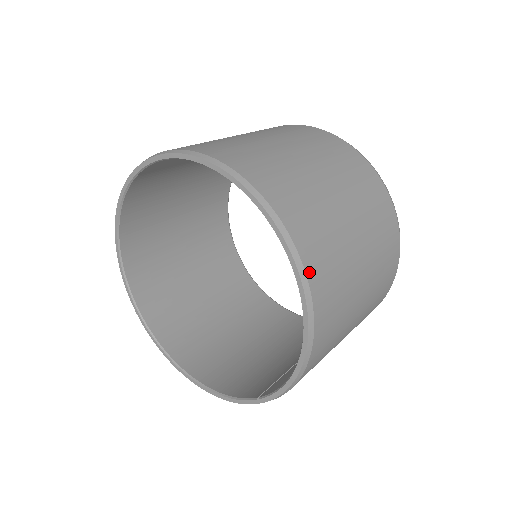
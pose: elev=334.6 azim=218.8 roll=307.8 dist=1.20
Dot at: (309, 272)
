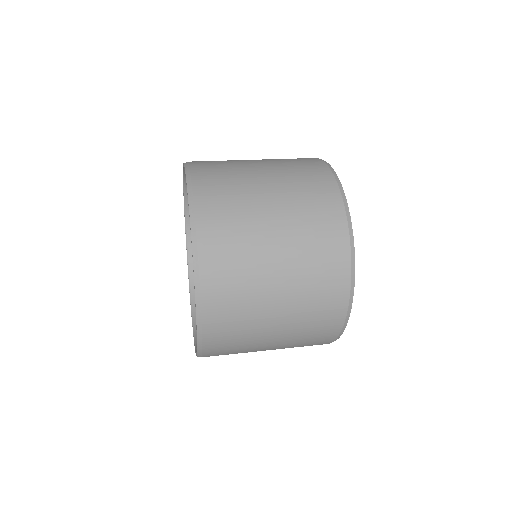
Dot at: (205, 295)
